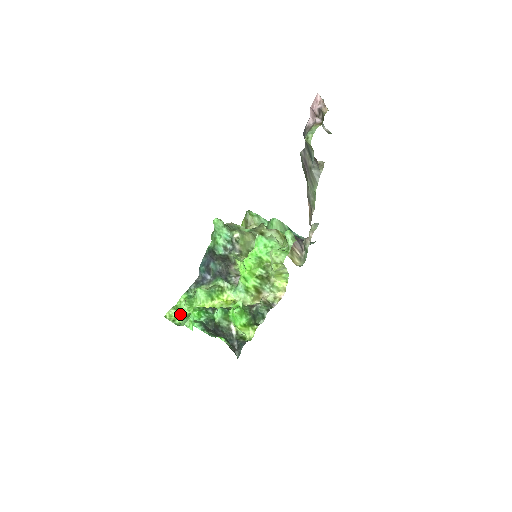
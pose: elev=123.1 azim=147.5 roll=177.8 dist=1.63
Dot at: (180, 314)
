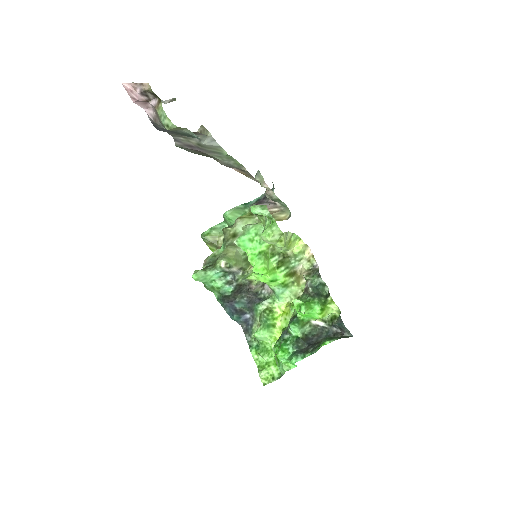
Dot at: (270, 368)
